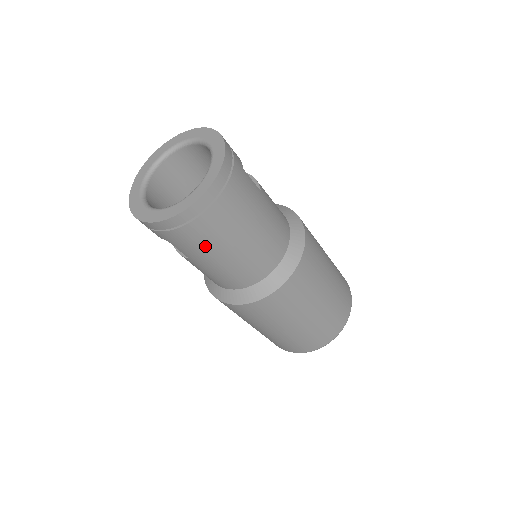
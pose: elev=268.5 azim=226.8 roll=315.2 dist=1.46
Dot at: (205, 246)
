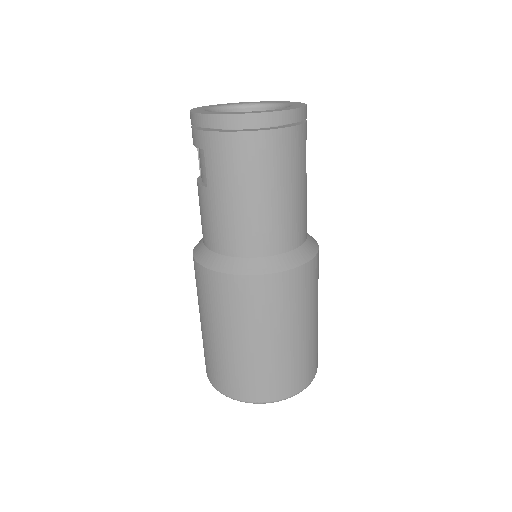
Dot at: (235, 171)
